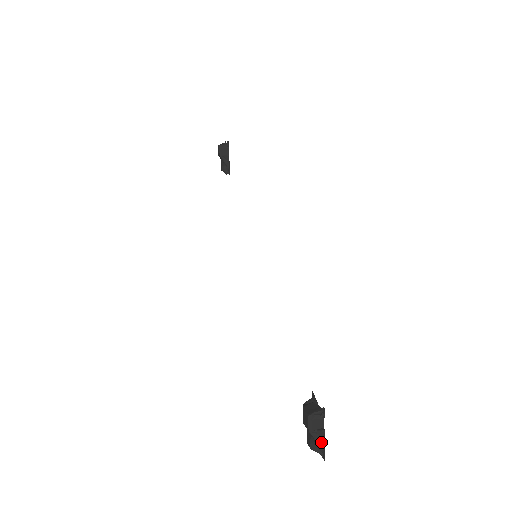
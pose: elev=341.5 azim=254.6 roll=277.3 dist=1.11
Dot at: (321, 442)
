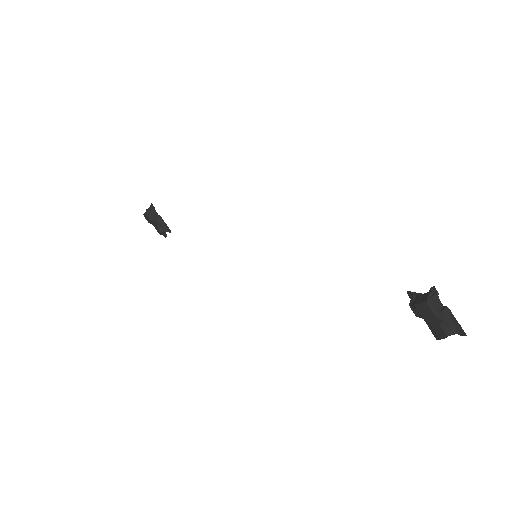
Dot at: (451, 321)
